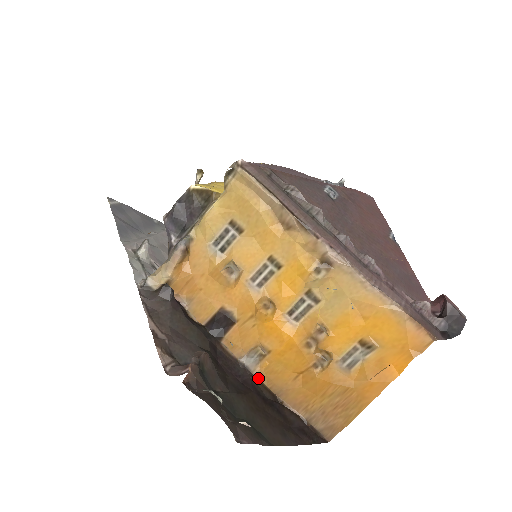
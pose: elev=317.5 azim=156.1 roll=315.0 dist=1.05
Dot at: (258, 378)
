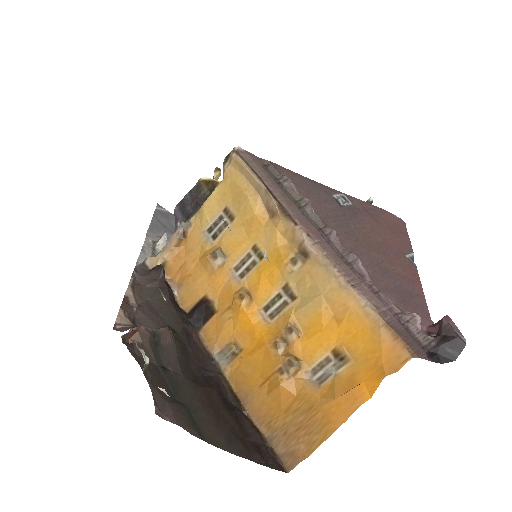
Dot at: (227, 379)
